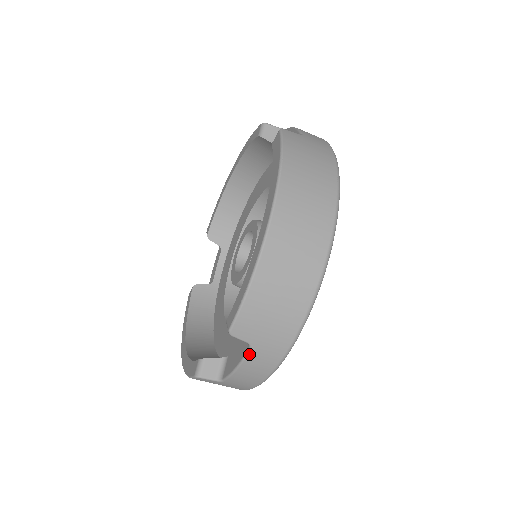
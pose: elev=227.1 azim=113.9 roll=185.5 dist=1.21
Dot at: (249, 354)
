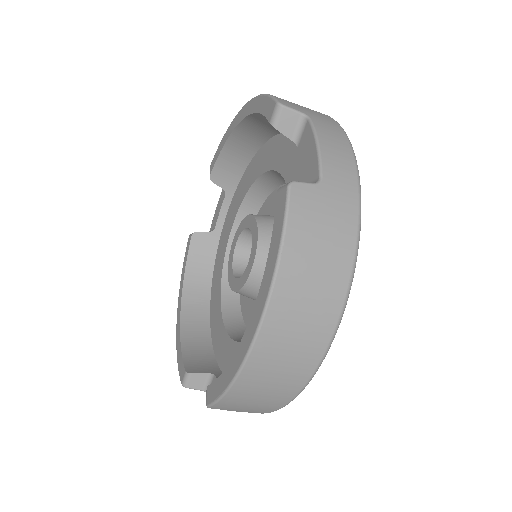
Dot at: occluded
